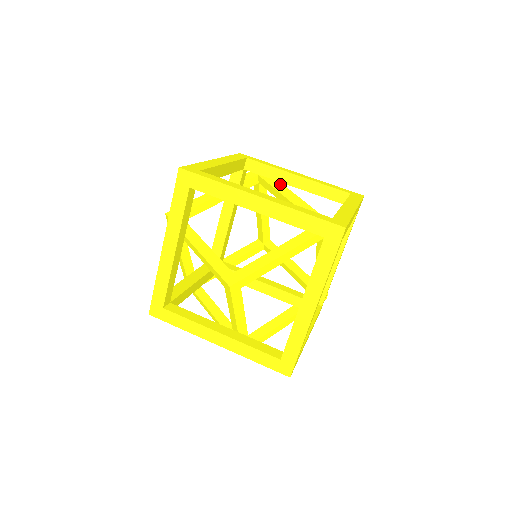
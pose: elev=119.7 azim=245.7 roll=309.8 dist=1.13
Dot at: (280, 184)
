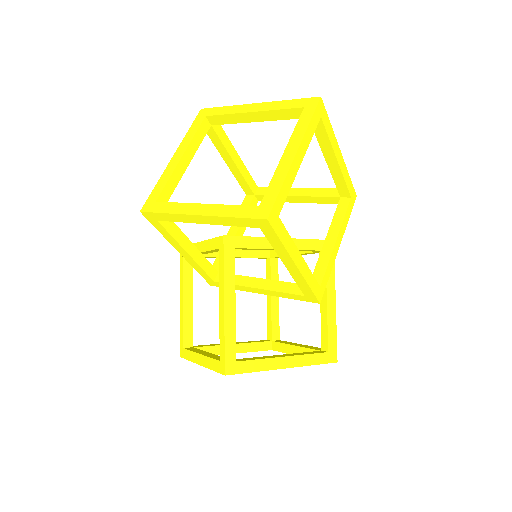
Dot at: occluded
